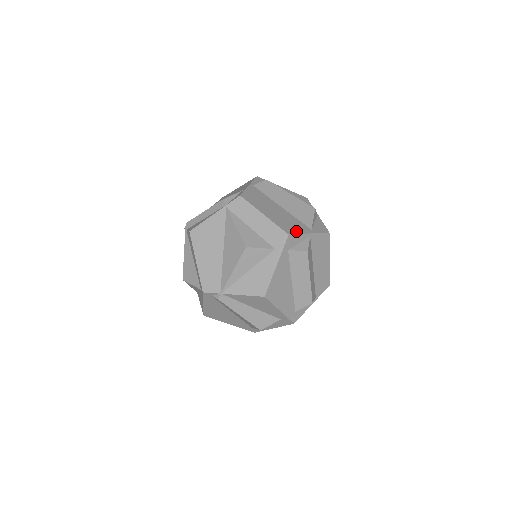
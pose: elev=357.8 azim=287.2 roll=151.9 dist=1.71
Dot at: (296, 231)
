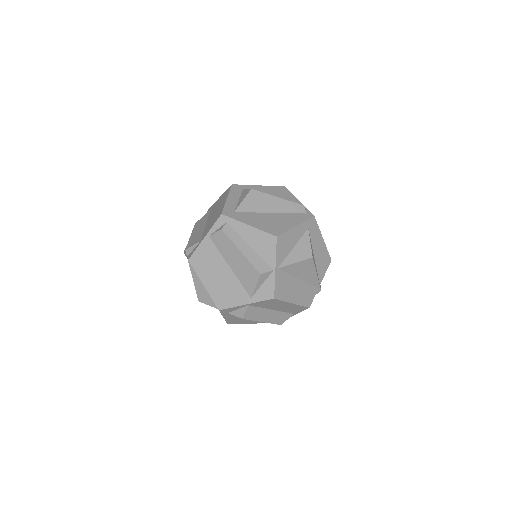
Dot at: (230, 304)
